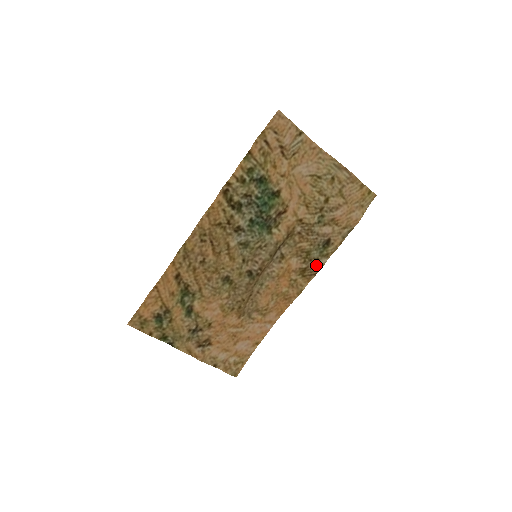
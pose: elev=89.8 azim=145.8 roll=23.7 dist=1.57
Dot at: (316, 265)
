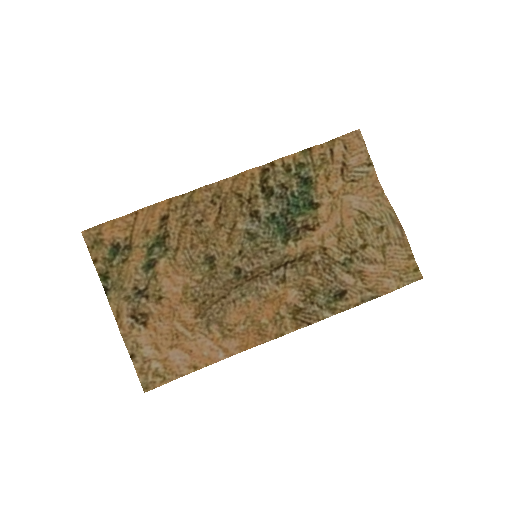
Dot at: (315, 313)
